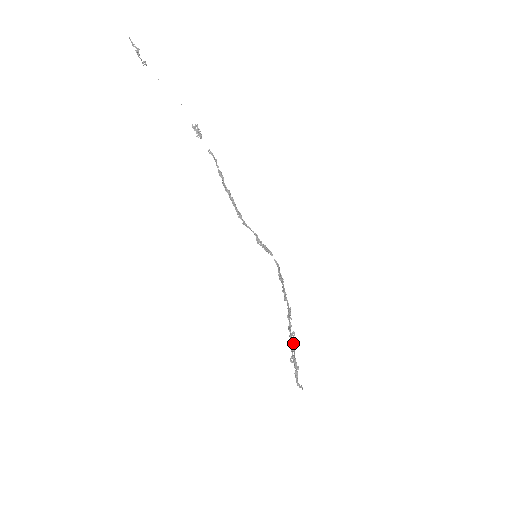
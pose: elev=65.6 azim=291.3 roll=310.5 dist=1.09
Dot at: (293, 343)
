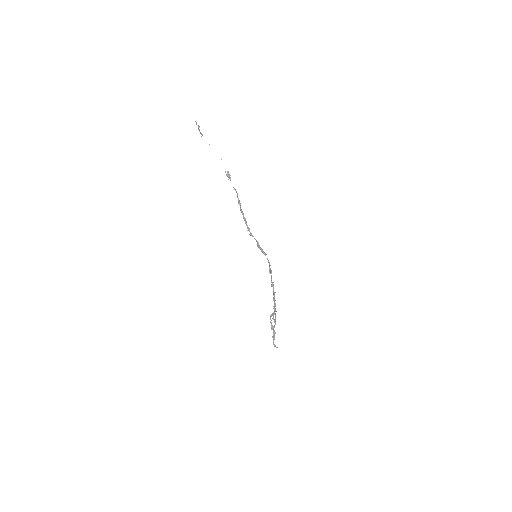
Dot at: (275, 318)
